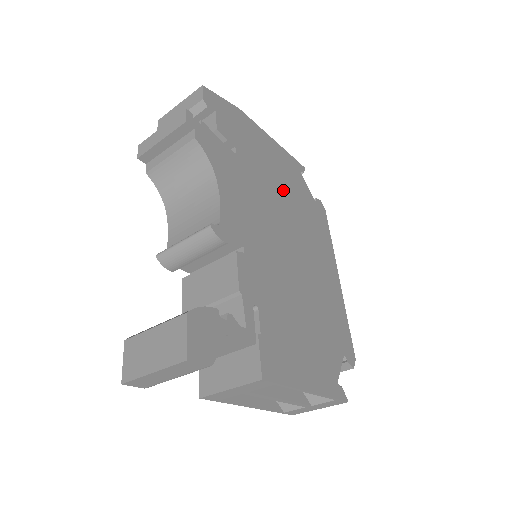
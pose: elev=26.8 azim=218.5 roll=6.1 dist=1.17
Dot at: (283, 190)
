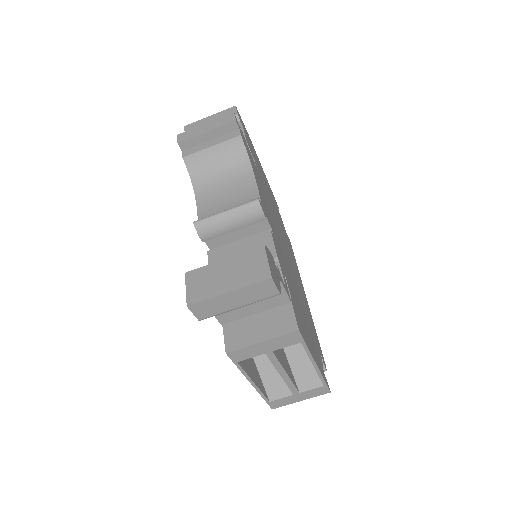
Dot at: (275, 211)
